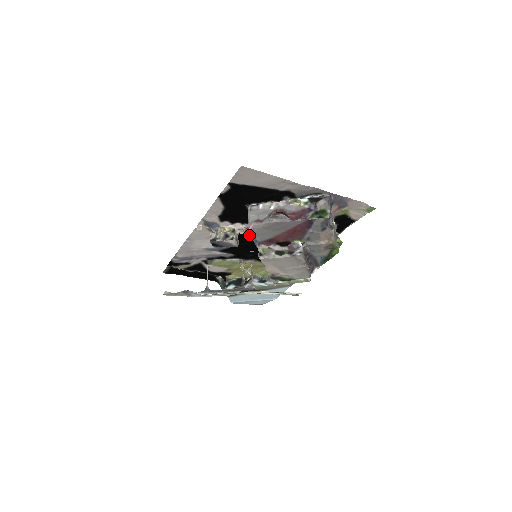
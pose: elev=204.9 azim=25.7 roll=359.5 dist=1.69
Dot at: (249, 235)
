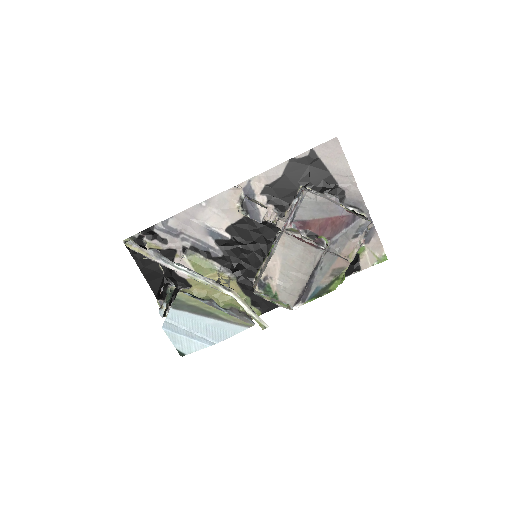
Dot at: (265, 231)
